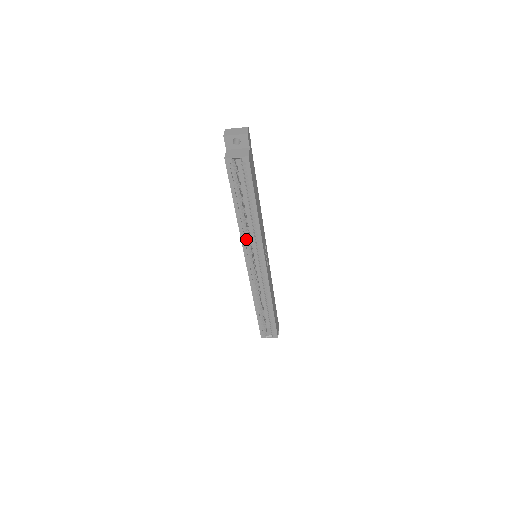
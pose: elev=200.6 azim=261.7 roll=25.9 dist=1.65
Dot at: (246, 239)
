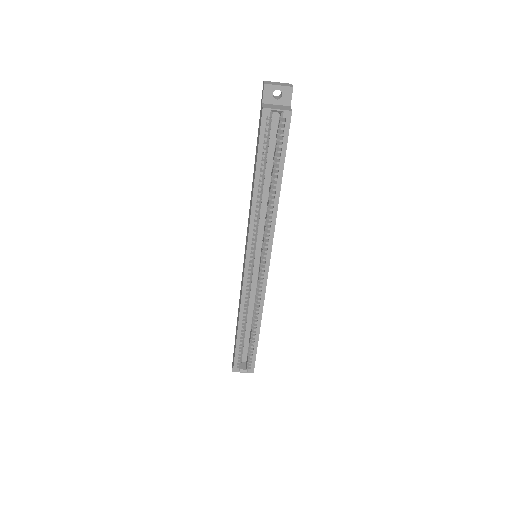
Dot at: (255, 226)
